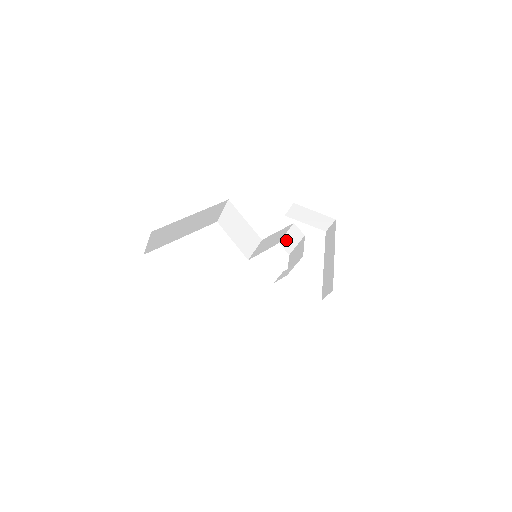
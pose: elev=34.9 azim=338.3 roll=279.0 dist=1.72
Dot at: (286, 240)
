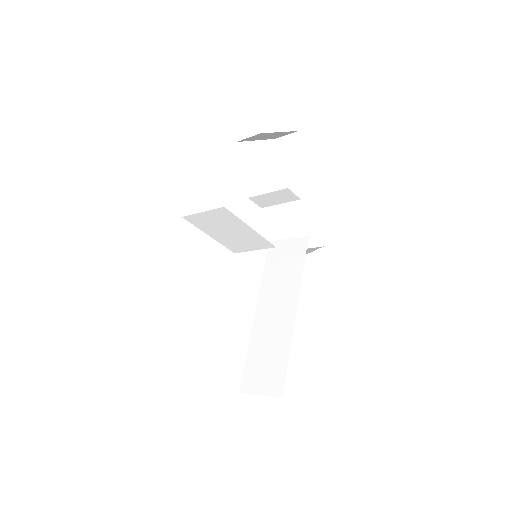
Dot at: (264, 198)
